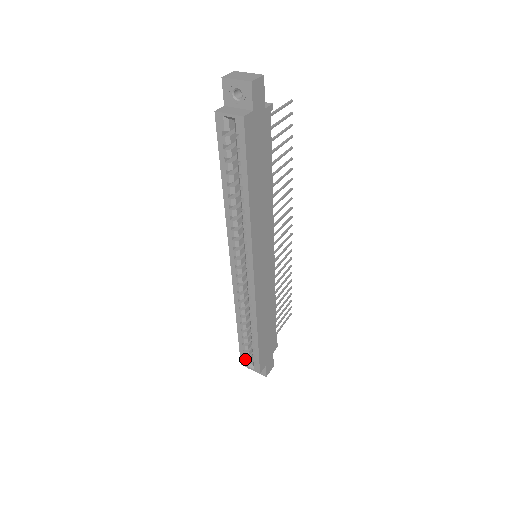
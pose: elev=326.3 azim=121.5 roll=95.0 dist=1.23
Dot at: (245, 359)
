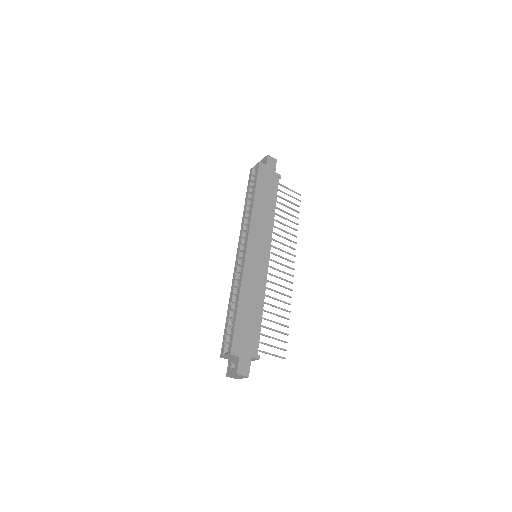
Dot at: (224, 346)
